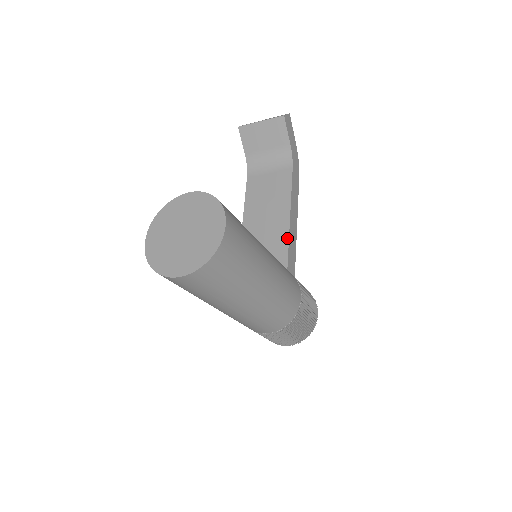
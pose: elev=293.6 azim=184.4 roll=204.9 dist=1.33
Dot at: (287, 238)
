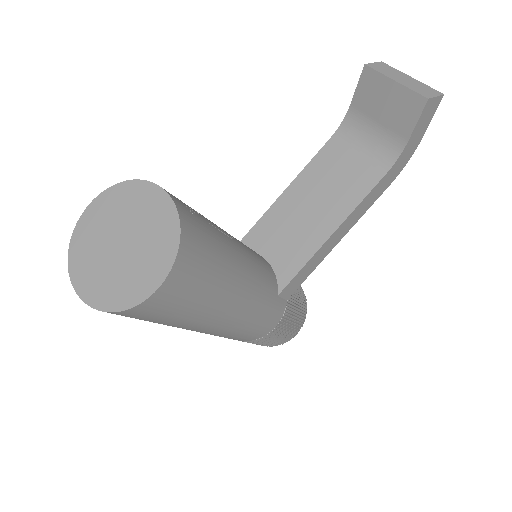
Dot at: (307, 259)
